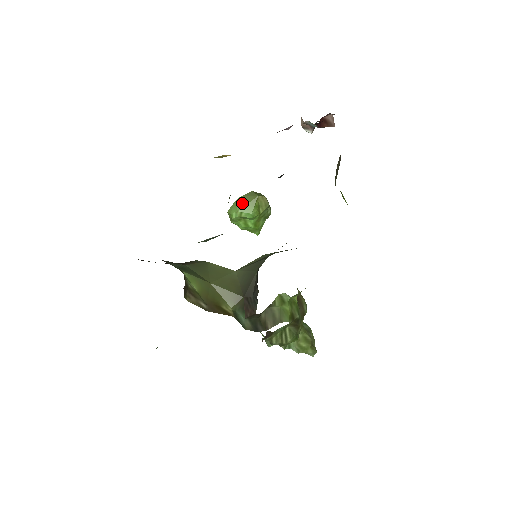
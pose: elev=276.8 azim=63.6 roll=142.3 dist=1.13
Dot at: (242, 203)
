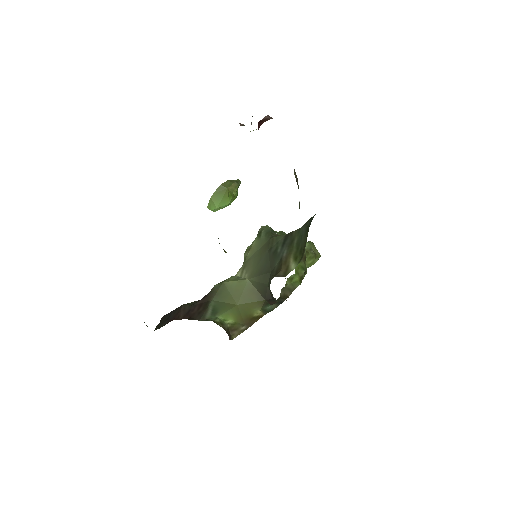
Dot at: (217, 200)
